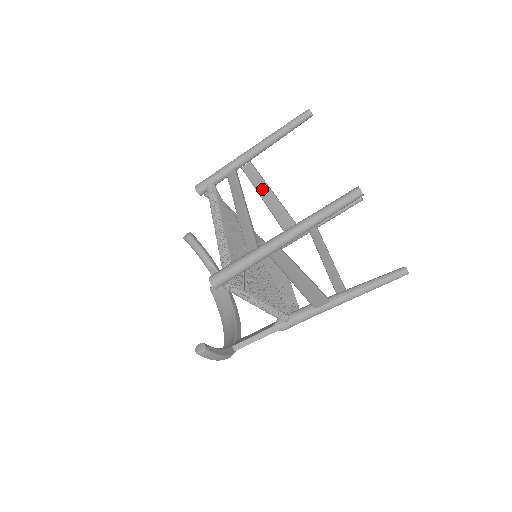
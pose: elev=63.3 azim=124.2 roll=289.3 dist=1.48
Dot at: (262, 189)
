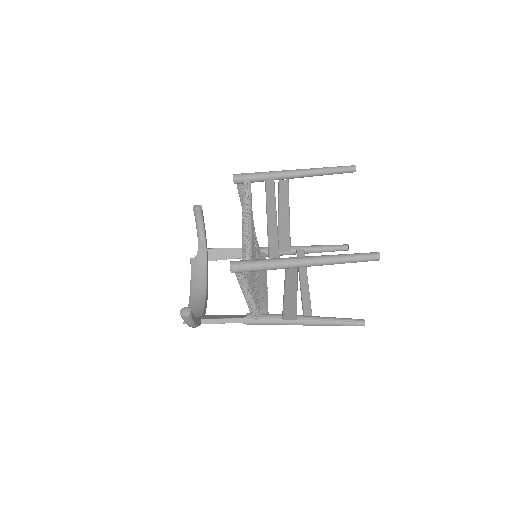
Dot at: (284, 204)
